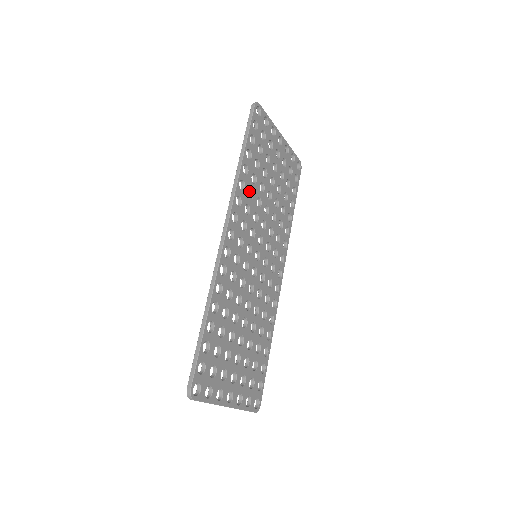
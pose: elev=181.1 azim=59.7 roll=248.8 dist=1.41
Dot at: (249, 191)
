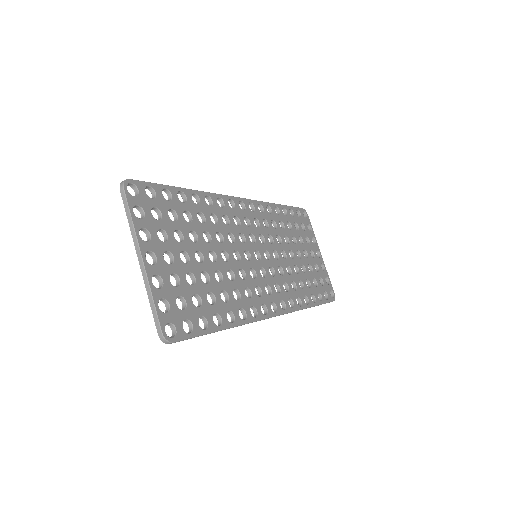
Dot at: (274, 227)
